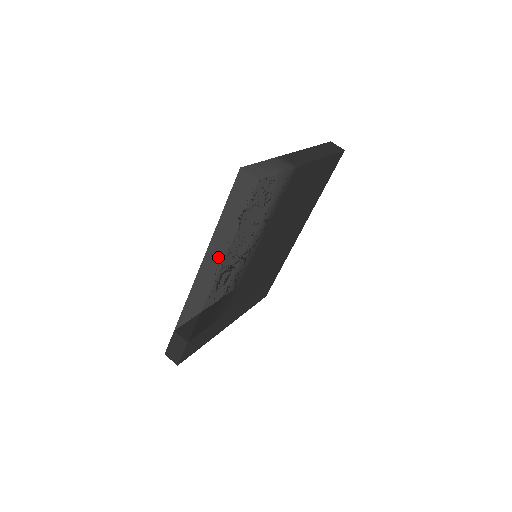
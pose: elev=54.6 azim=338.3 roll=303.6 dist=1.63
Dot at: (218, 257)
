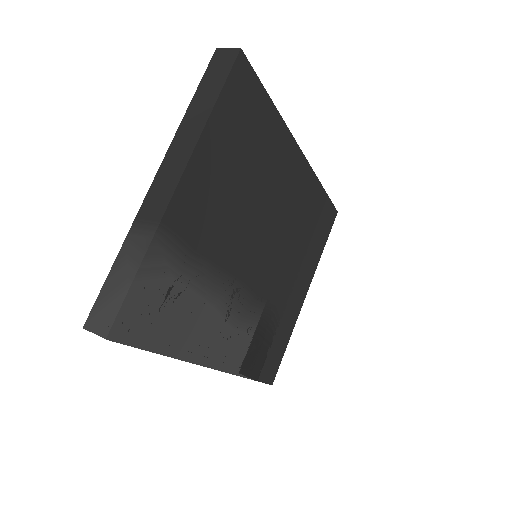
Dot at: occluded
